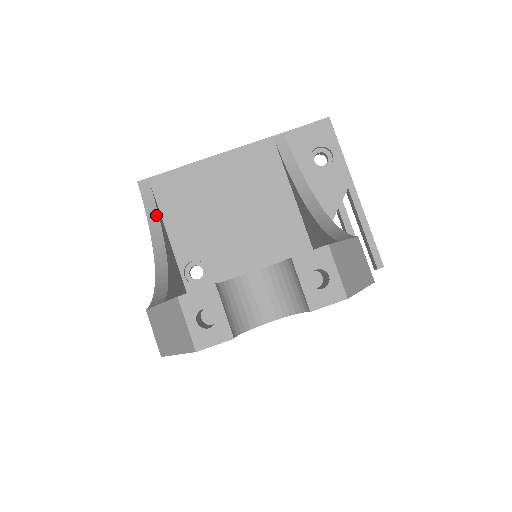
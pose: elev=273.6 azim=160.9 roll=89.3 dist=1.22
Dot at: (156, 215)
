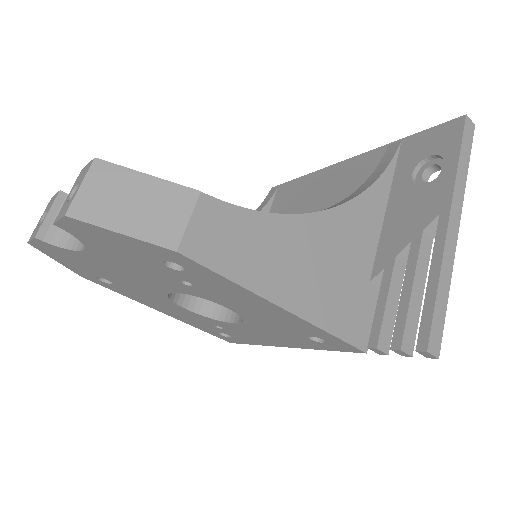
Dot at: occluded
